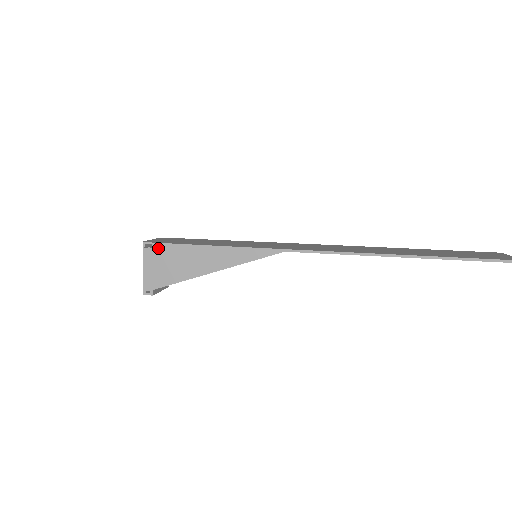
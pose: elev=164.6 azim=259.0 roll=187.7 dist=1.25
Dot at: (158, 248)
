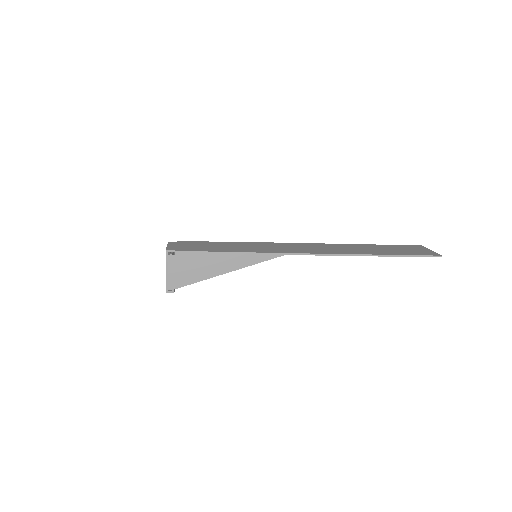
Dot at: (181, 255)
